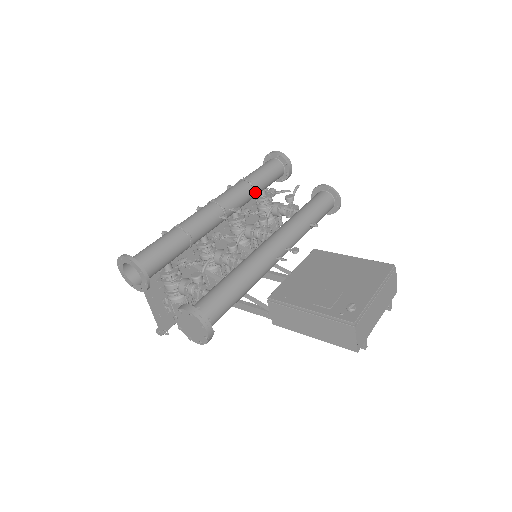
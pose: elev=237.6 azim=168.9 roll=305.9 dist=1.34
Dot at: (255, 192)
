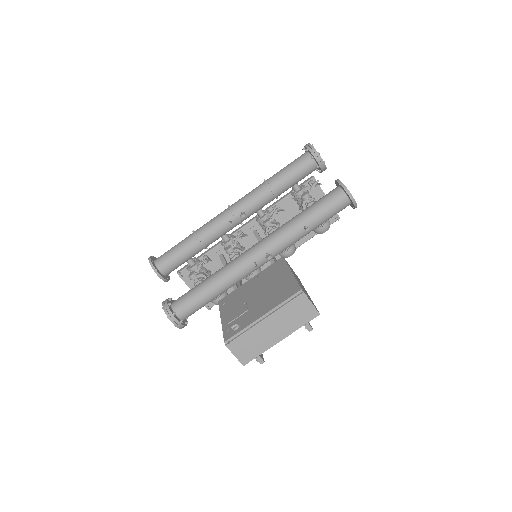
Dot at: (273, 192)
